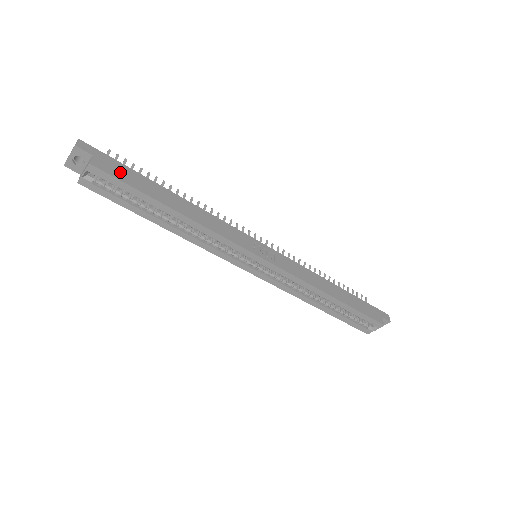
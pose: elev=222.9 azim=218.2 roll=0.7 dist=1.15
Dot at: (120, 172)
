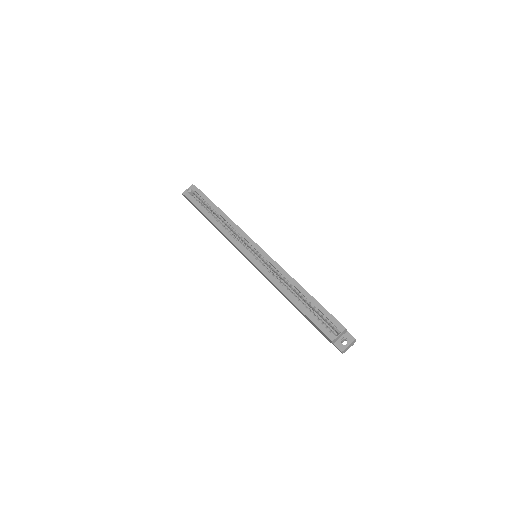
Dot at: occluded
